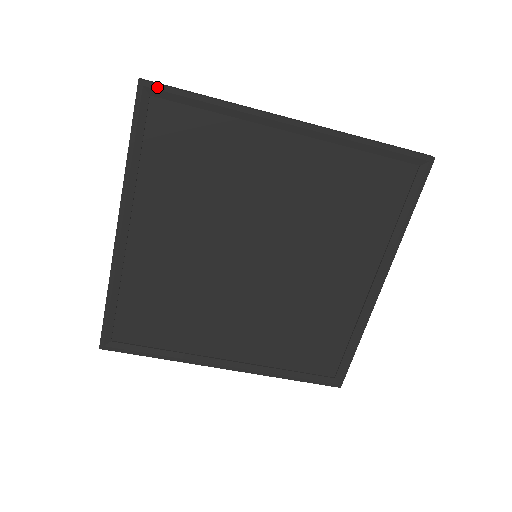
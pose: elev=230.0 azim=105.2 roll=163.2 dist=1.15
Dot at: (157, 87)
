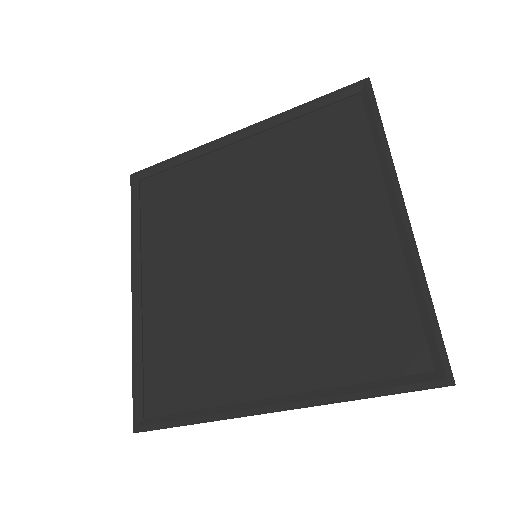
Dot at: (142, 172)
